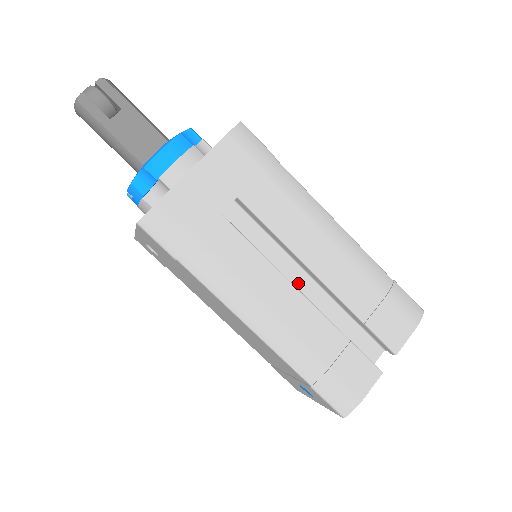
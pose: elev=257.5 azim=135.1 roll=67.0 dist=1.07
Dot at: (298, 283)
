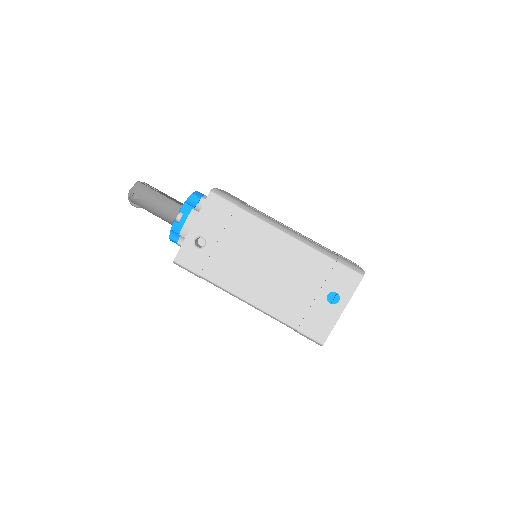
Dot at: occluded
